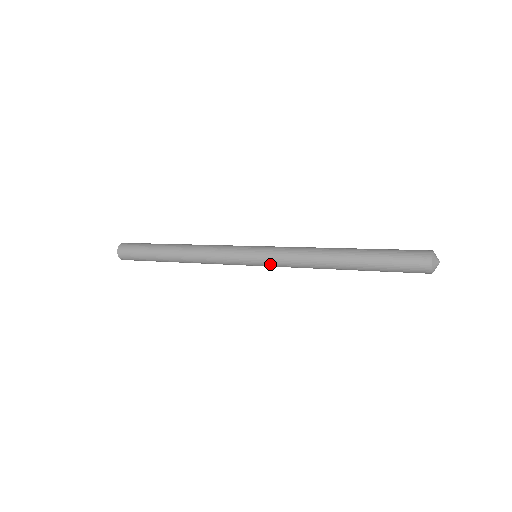
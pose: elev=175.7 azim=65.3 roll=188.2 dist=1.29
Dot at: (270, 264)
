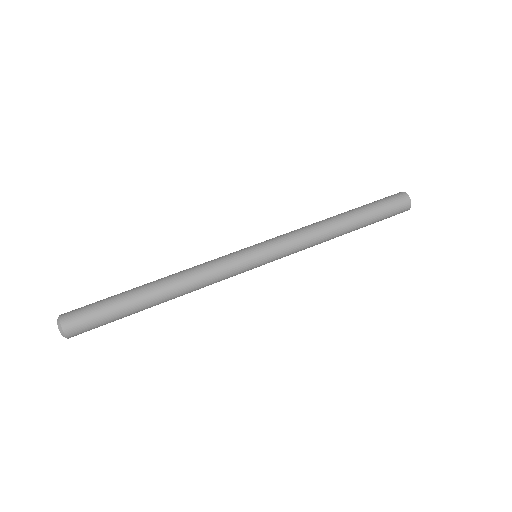
Dot at: (277, 259)
